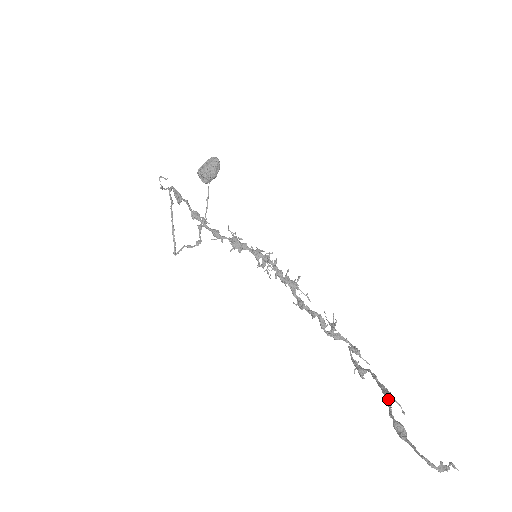
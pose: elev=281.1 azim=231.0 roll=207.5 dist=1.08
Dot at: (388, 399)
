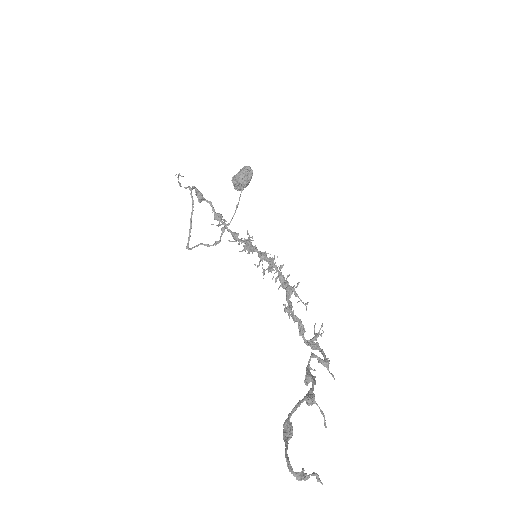
Dot at: (300, 400)
